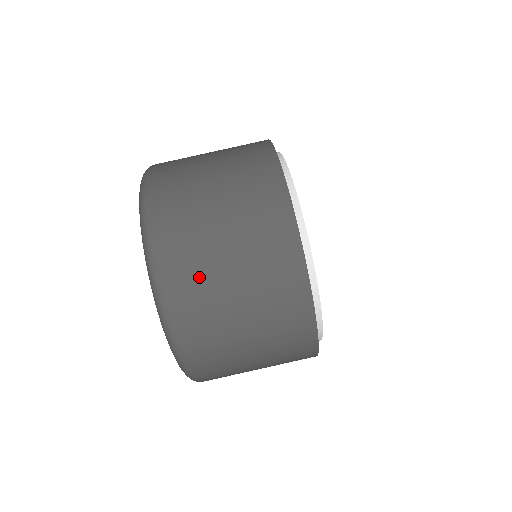
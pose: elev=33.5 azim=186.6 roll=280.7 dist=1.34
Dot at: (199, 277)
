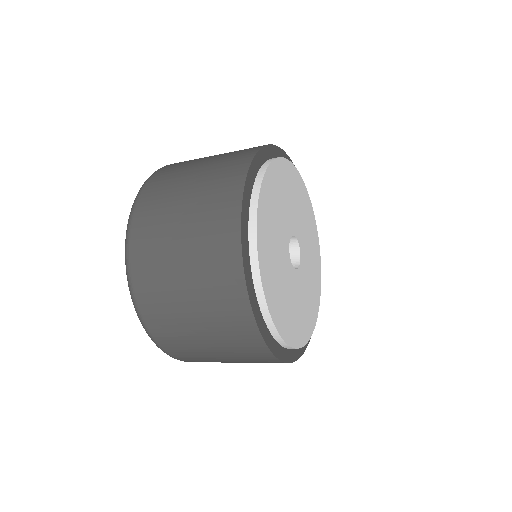
Dot at: (156, 239)
